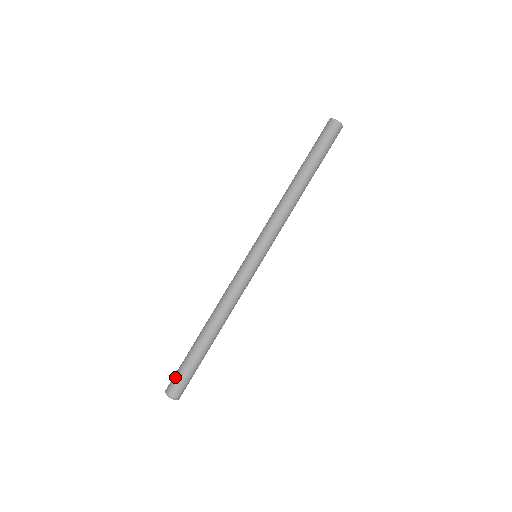
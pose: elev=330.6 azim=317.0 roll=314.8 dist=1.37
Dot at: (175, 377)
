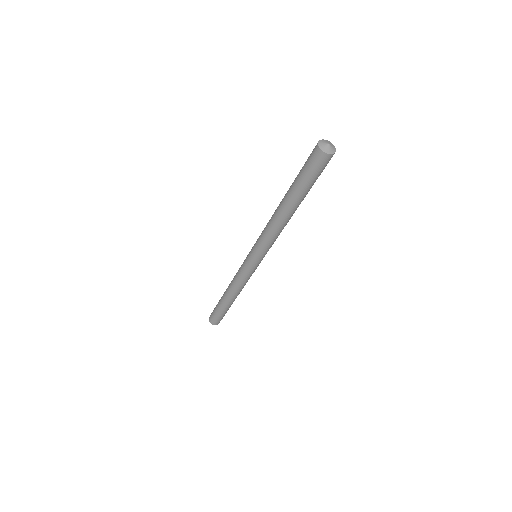
Dot at: (213, 316)
